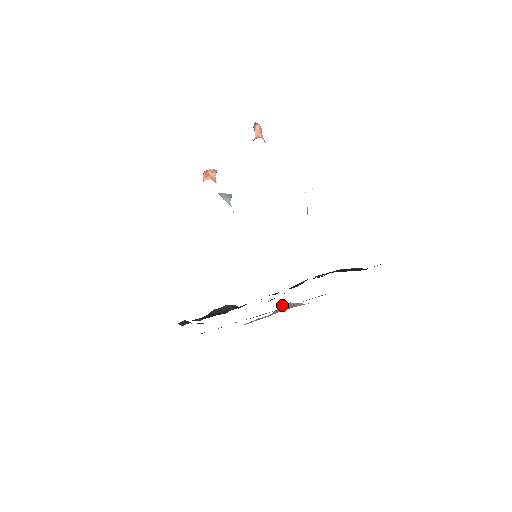
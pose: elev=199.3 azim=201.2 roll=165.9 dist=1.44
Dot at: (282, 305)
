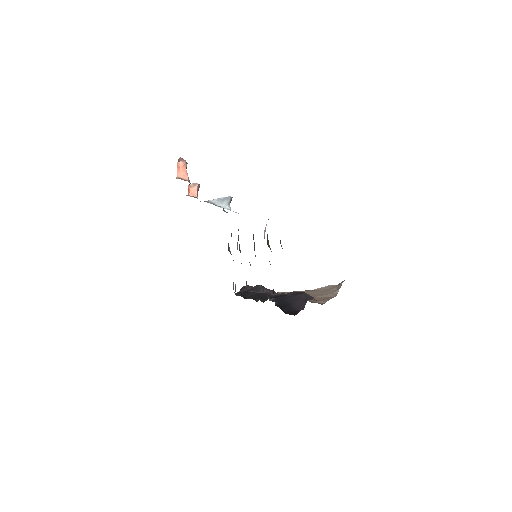
Dot at: occluded
